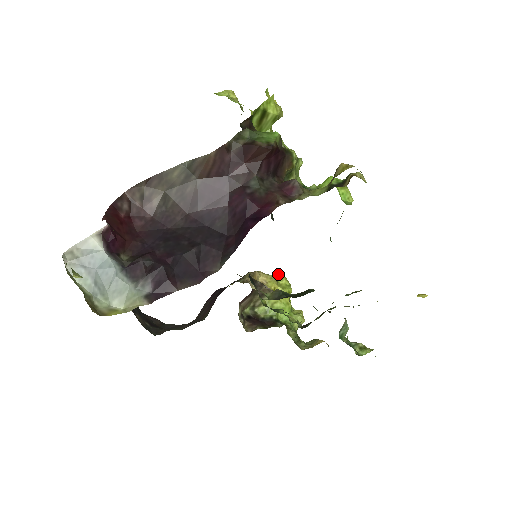
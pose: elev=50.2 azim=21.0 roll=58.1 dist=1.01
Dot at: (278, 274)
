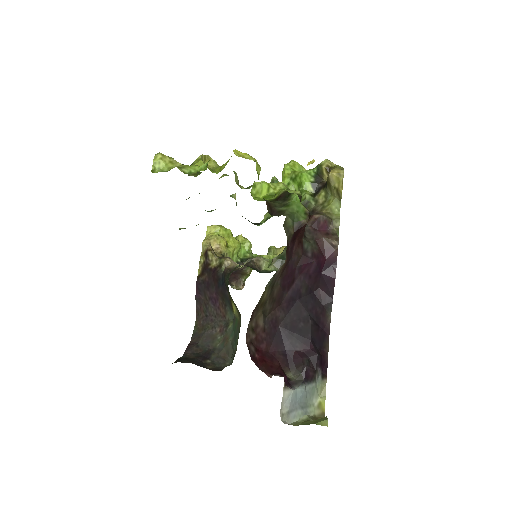
Dot at: (211, 228)
